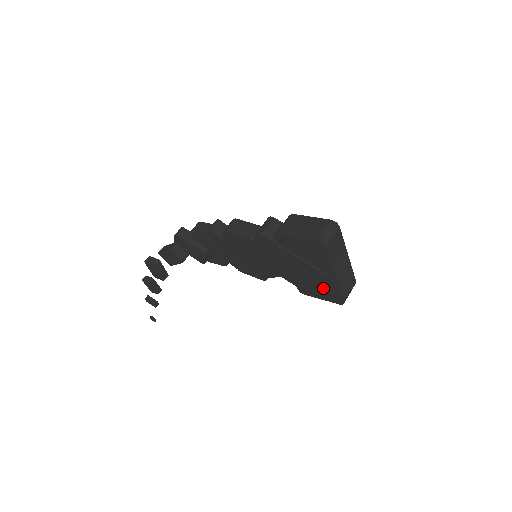
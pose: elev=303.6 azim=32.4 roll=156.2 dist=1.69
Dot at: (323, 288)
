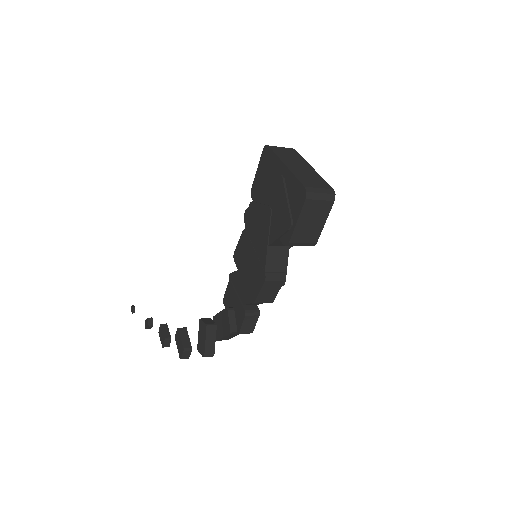
Dot at: (289, 200)
